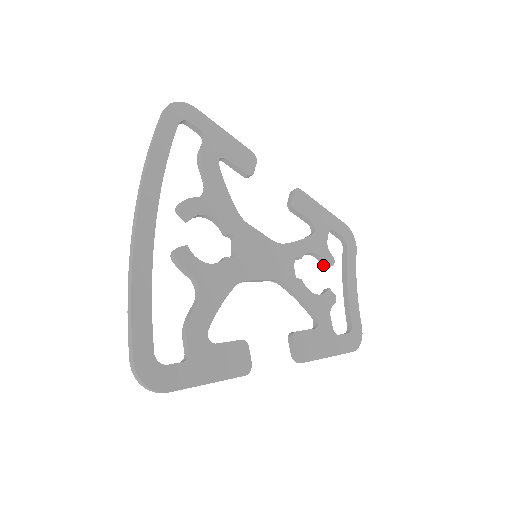
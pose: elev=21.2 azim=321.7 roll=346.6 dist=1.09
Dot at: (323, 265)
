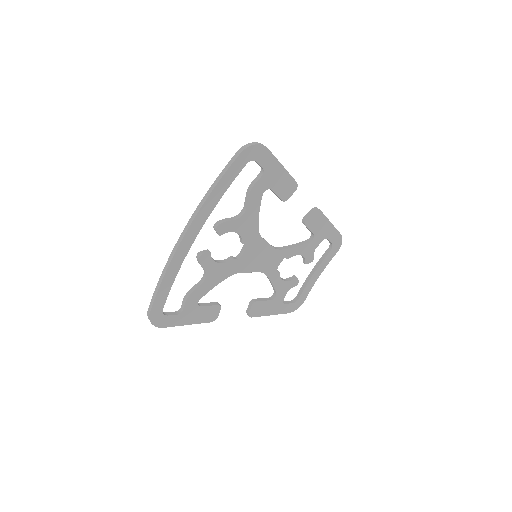
Dot at: (304, 261)
